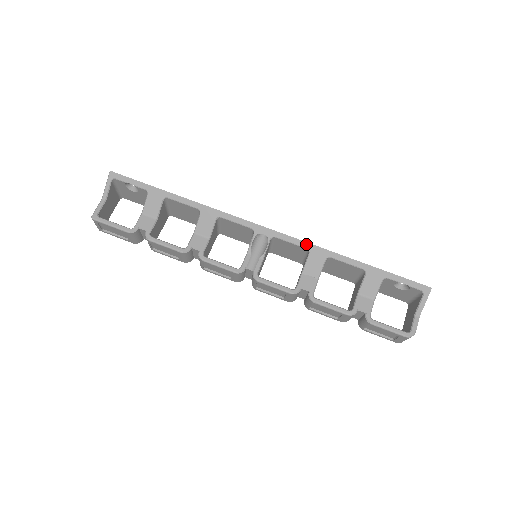
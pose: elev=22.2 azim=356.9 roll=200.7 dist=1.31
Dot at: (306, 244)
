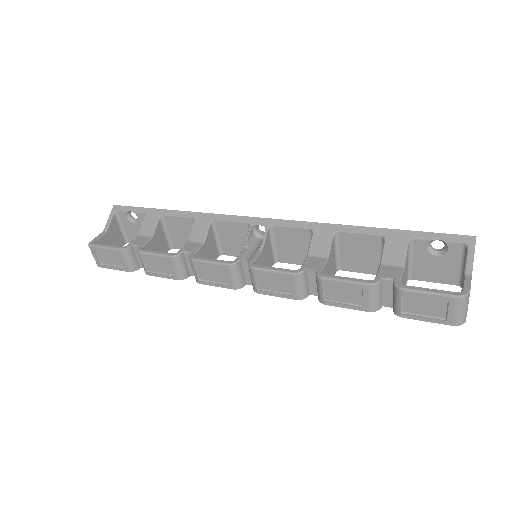
Dot at: (308, 224)
